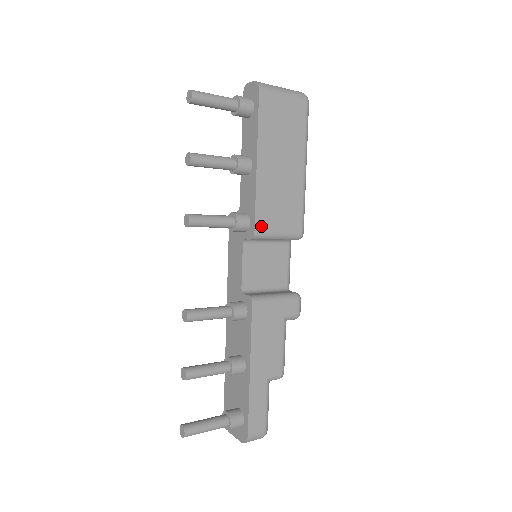
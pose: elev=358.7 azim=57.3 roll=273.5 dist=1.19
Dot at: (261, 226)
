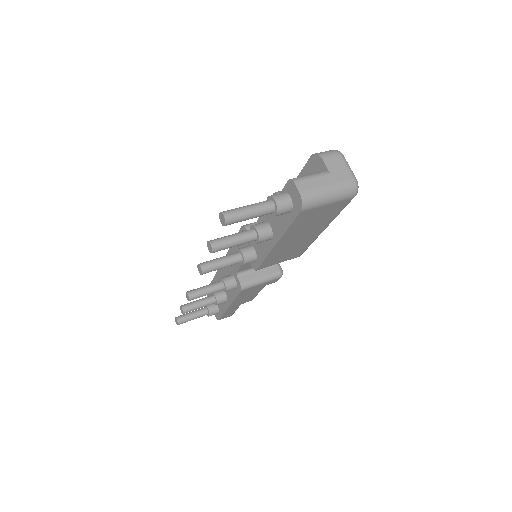
Dot at: (264, 266)
